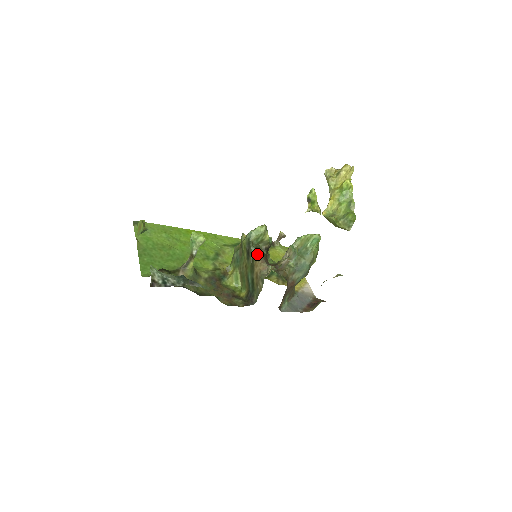
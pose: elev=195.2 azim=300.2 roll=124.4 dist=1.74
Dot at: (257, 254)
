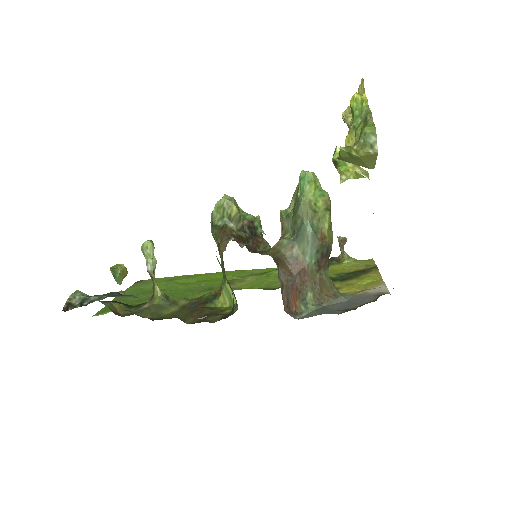
Dot at: (220, 235)
